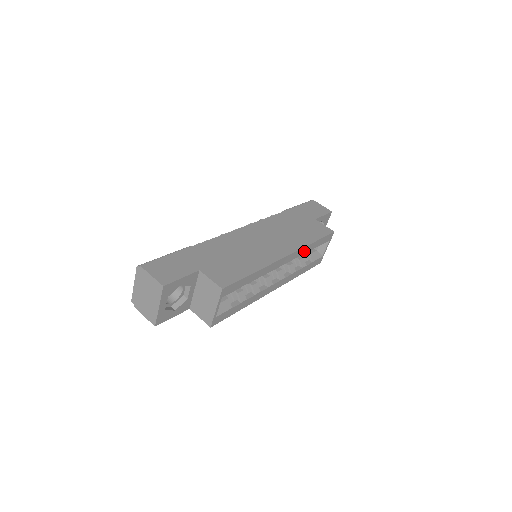
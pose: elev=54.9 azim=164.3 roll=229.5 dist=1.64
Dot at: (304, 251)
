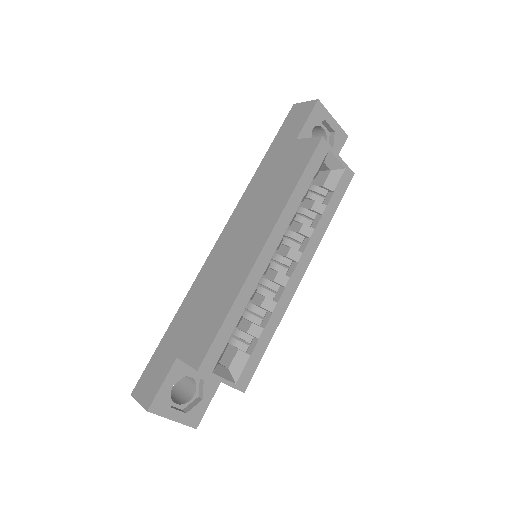
Dot at: (292, 208)
